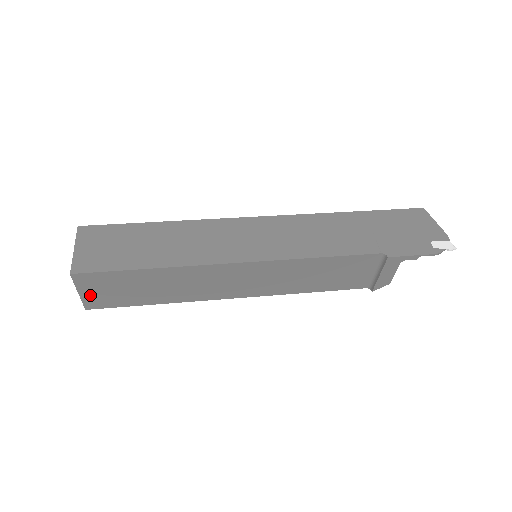
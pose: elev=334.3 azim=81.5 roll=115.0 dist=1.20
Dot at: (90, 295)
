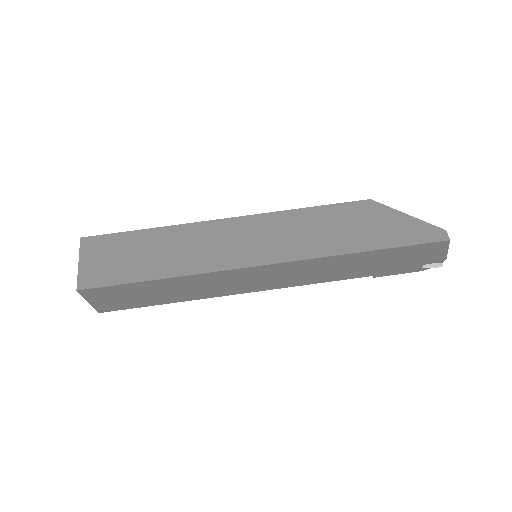
Dot at: occluded
